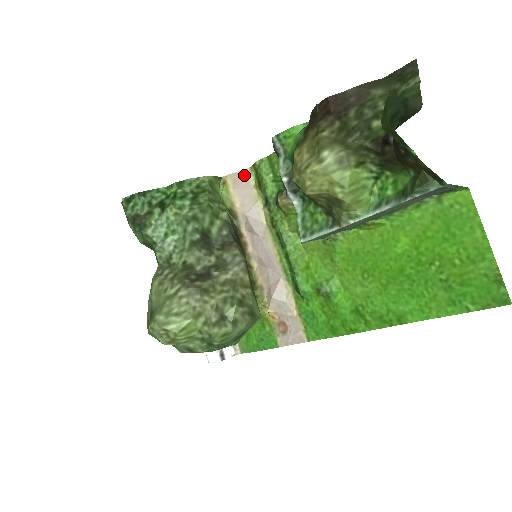
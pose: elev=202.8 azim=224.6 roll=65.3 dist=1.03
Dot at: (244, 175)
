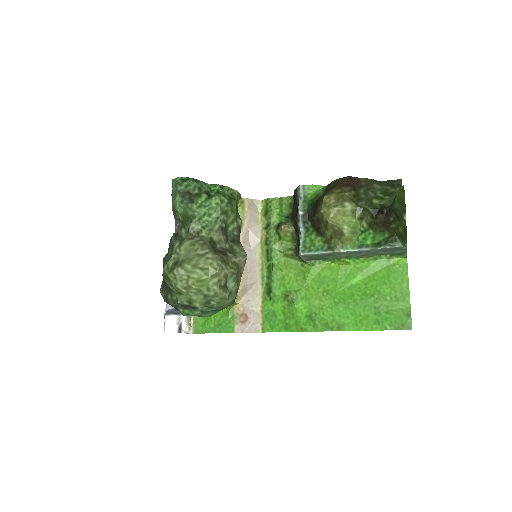
Dot at: (256, 203)
